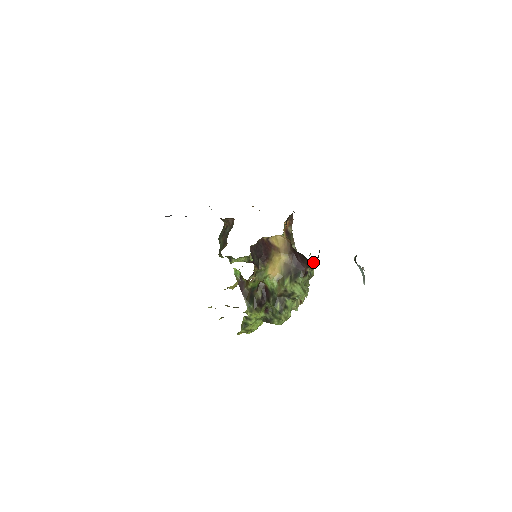
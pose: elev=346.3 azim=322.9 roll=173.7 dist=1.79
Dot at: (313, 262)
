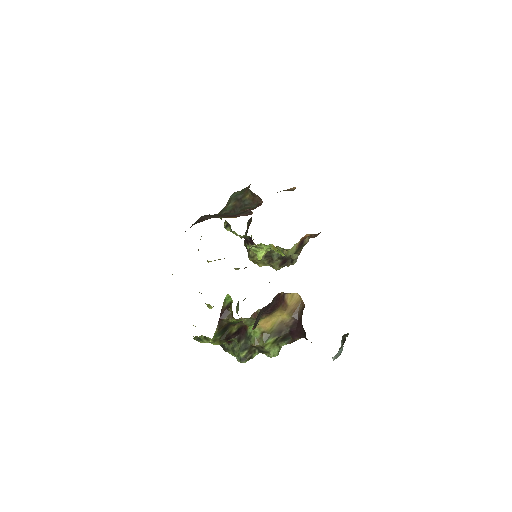
Dot at: occluded
